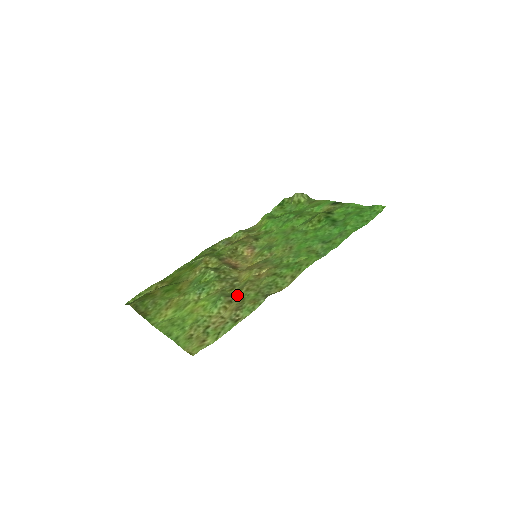
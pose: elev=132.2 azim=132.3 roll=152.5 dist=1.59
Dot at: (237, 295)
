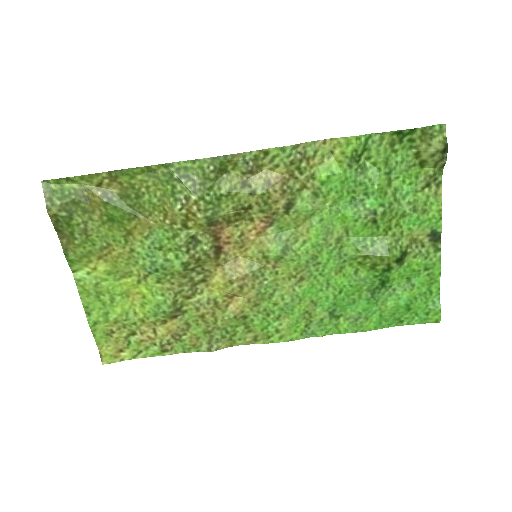
Dot at: (187, 313)
